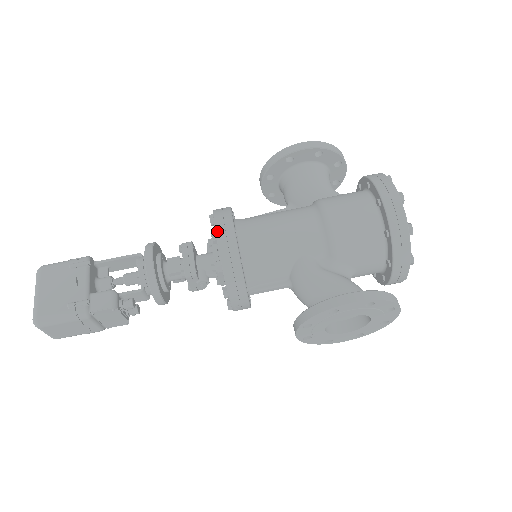
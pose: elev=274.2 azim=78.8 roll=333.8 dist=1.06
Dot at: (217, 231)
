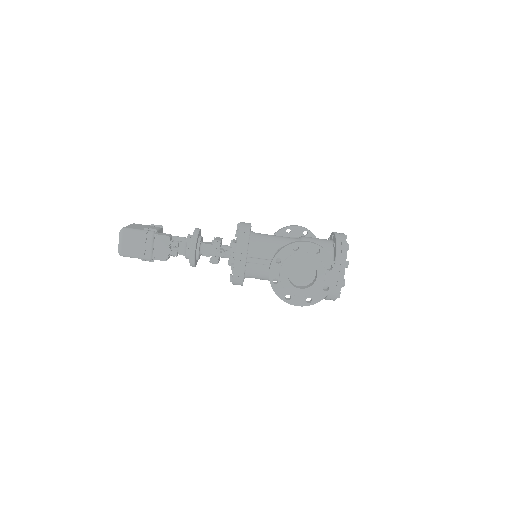
Dot at: (241, 222)
